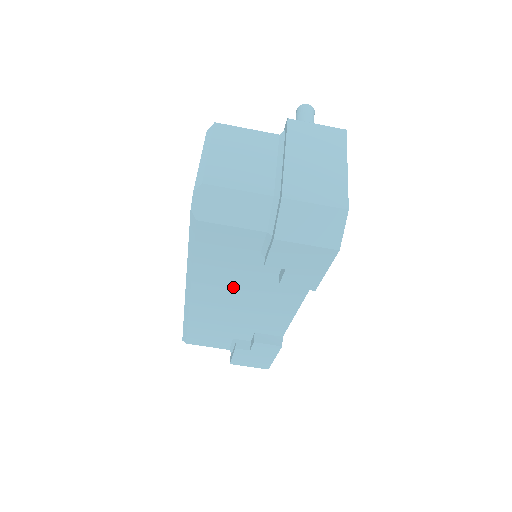
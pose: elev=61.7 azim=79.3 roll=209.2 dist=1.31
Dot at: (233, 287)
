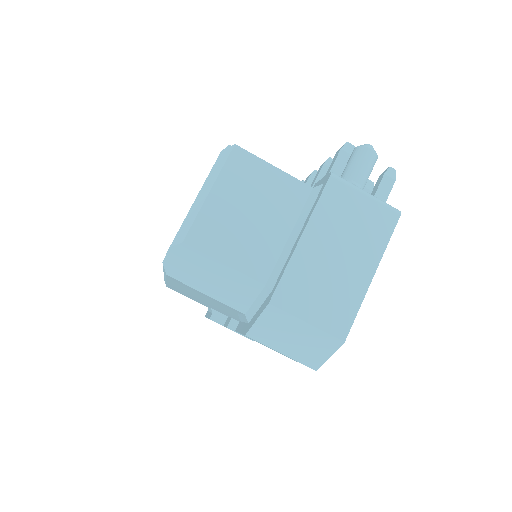
Dot at: occluded
